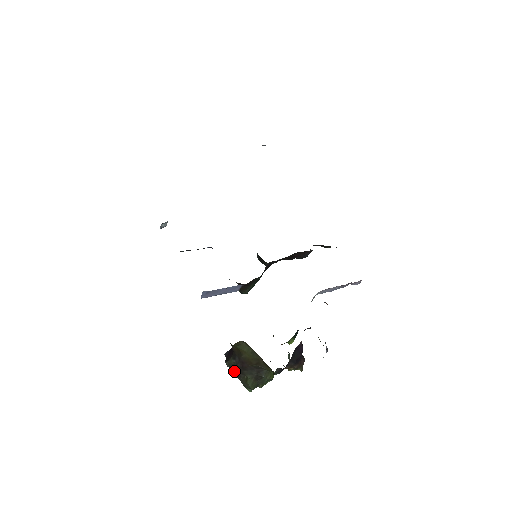
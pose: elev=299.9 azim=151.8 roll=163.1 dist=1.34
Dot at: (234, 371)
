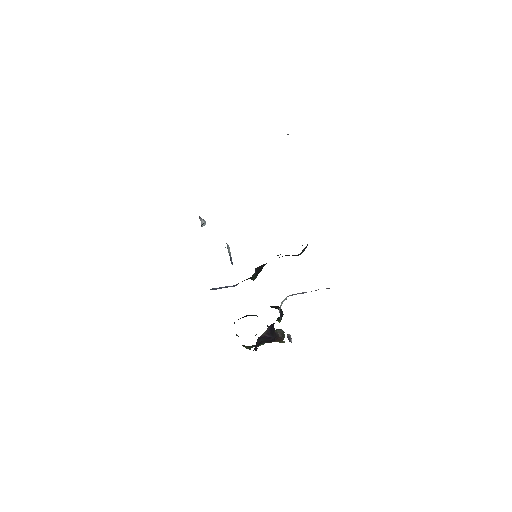
Dot at: occluded
